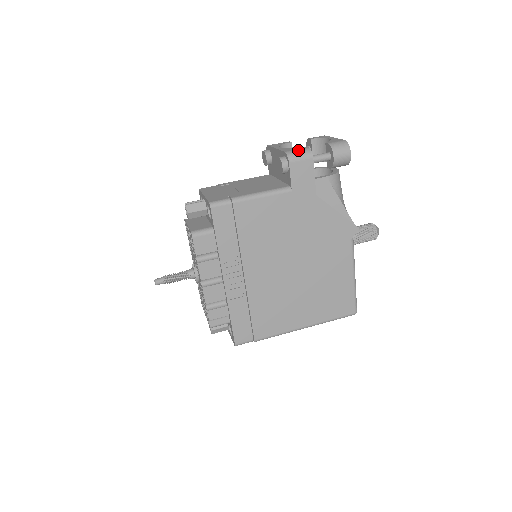
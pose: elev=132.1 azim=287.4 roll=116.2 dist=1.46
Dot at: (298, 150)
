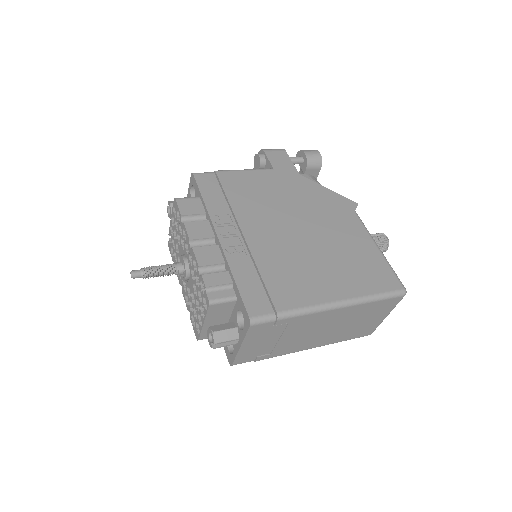
Dot at: occluded
